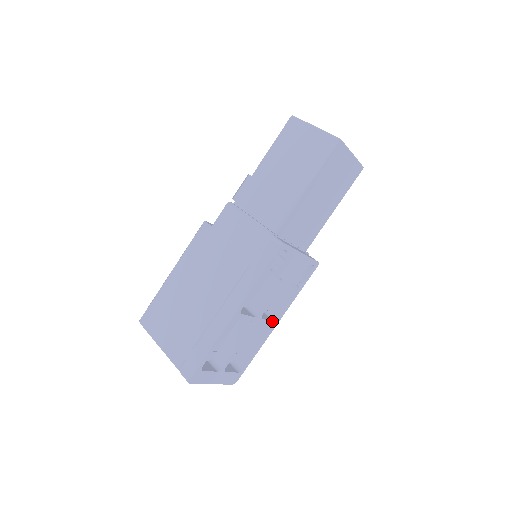
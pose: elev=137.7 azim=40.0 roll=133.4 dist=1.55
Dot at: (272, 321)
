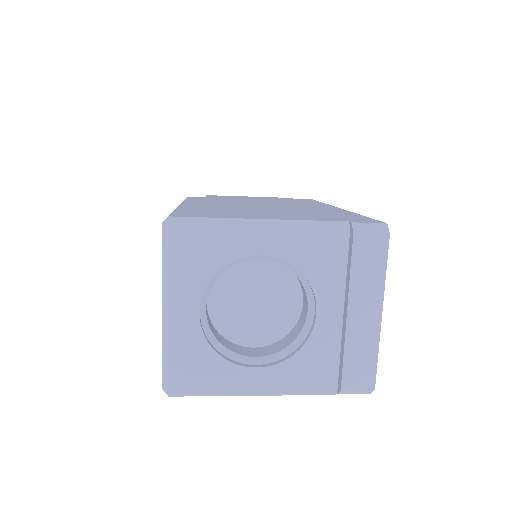
Dot at: occluded
